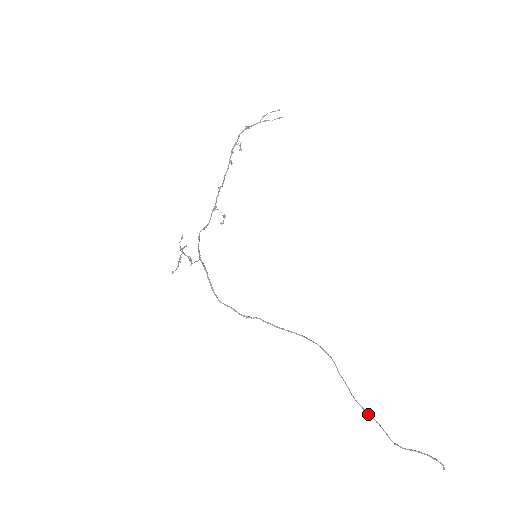
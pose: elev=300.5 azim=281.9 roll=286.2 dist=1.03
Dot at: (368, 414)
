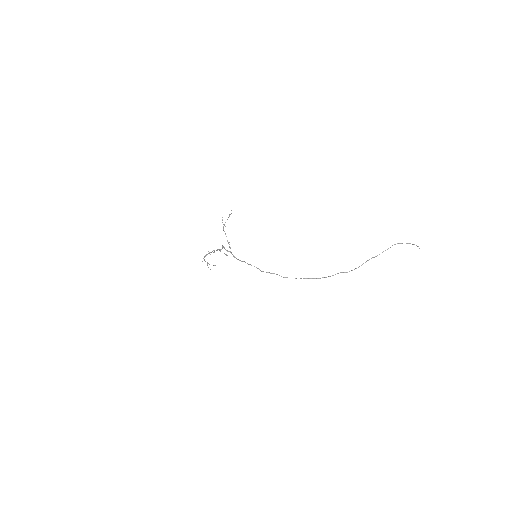
Dot at: (371, 258)
